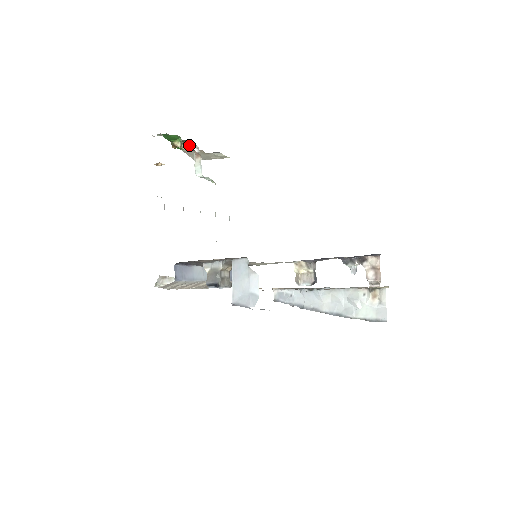
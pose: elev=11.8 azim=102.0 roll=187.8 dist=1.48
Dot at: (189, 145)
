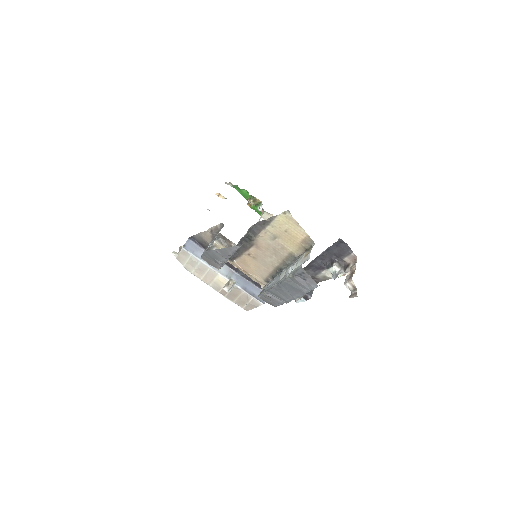
Dot at: (257, 202)
